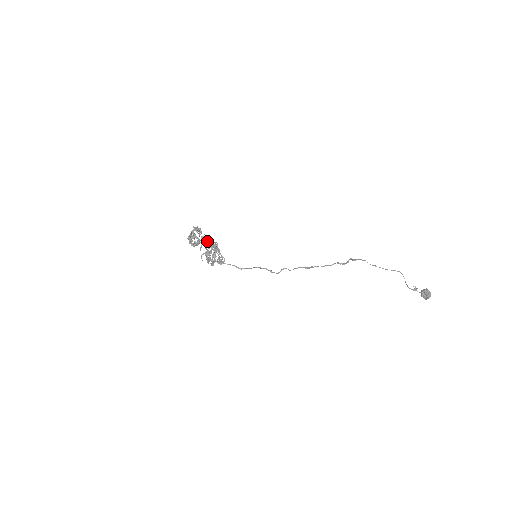
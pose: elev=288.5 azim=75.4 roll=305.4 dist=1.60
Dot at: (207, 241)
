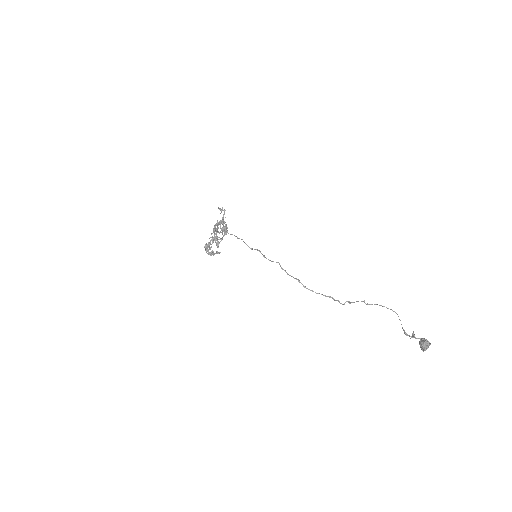
Dot at: (220, 209)
